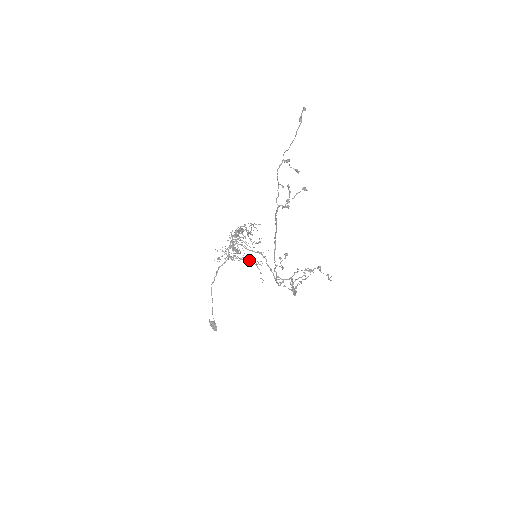
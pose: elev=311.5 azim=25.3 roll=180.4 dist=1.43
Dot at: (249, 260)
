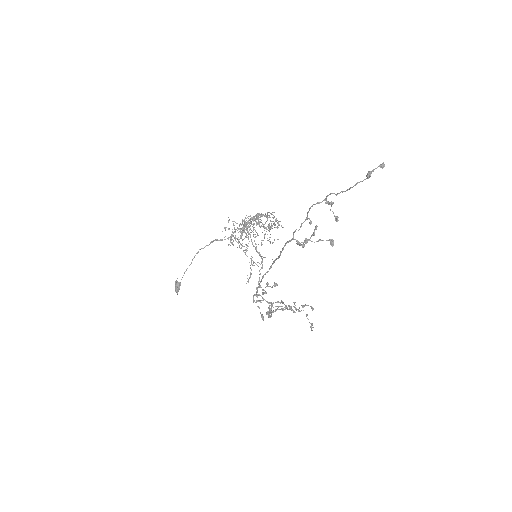
Dot at: occluded
